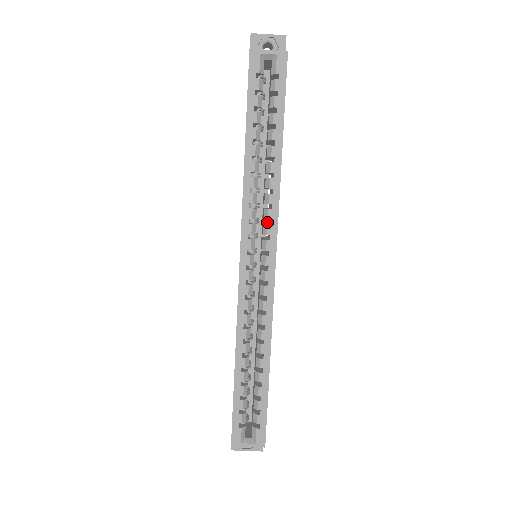
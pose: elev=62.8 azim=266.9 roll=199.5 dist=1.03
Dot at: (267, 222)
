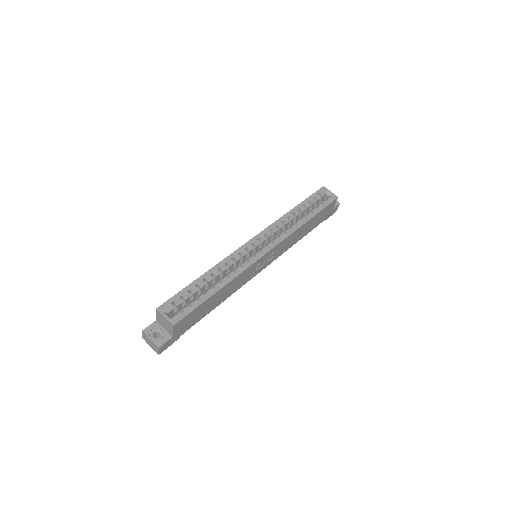
Dot at: occluded
